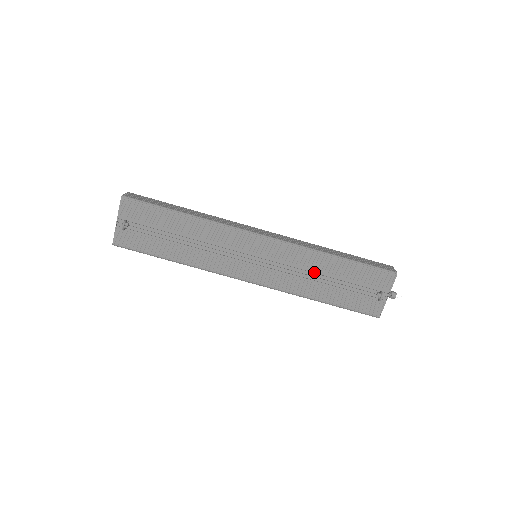
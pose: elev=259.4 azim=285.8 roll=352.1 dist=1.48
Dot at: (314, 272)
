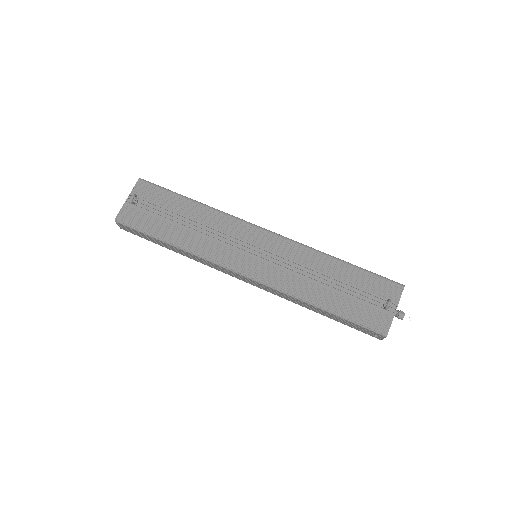
Dot at: (315, 274)
